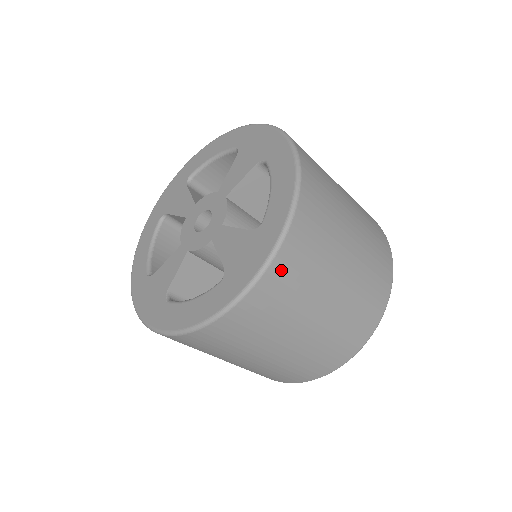
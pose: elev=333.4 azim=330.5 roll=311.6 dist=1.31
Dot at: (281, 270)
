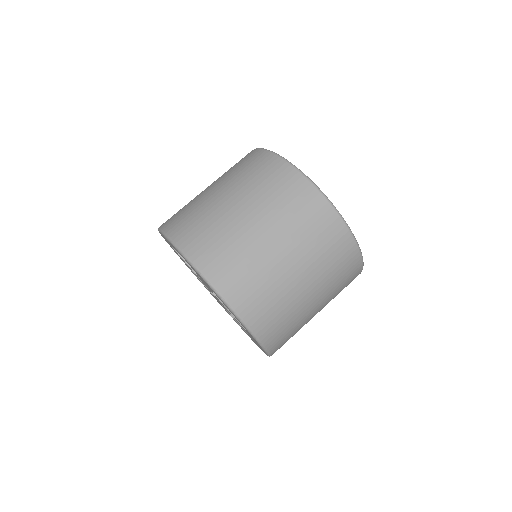
Dot at: (278, 348)
